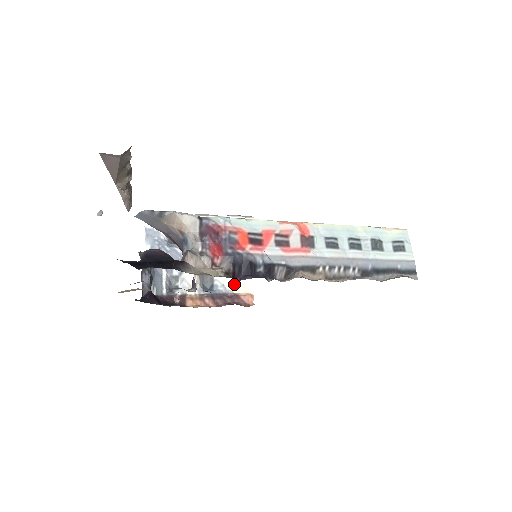
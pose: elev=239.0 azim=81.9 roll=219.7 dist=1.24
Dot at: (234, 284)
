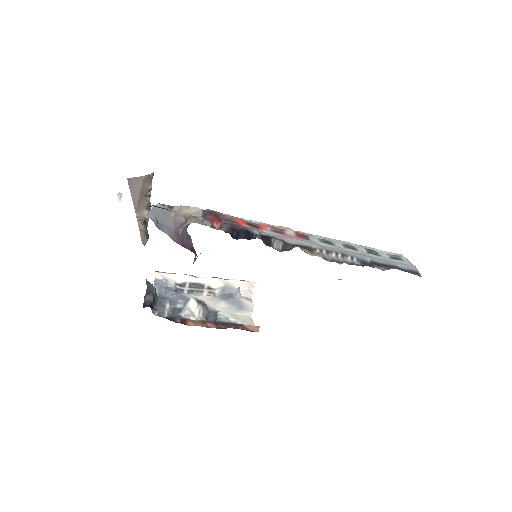
Dot at: (238, 319)
